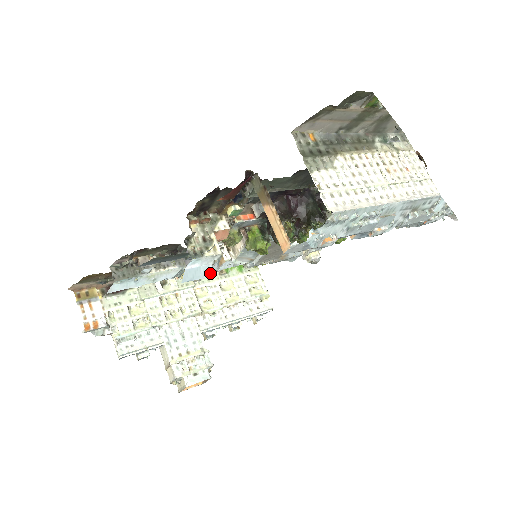
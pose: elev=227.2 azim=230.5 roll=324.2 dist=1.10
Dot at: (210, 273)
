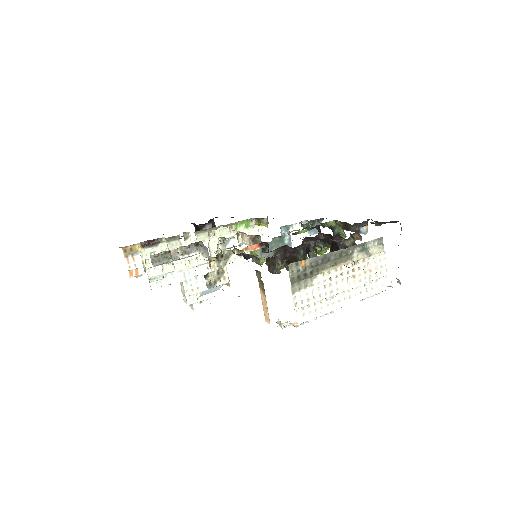
Dot at: (219, 288)
